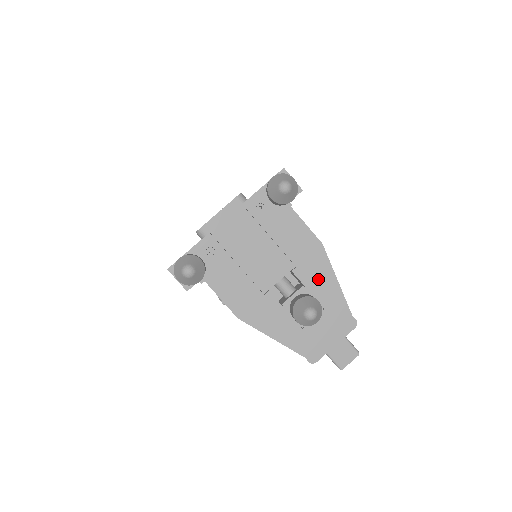
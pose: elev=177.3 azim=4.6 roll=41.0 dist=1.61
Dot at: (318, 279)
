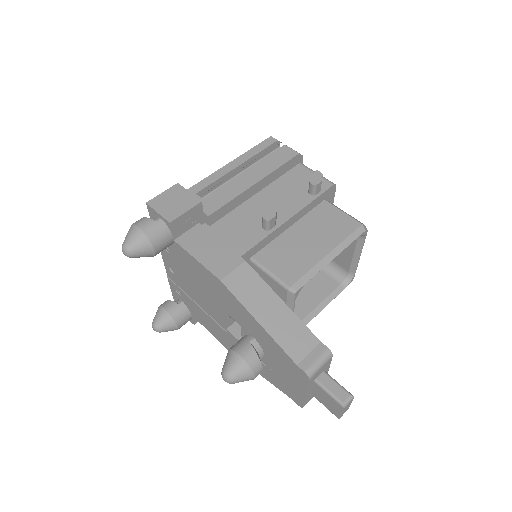
Dot at: (245, 320)
